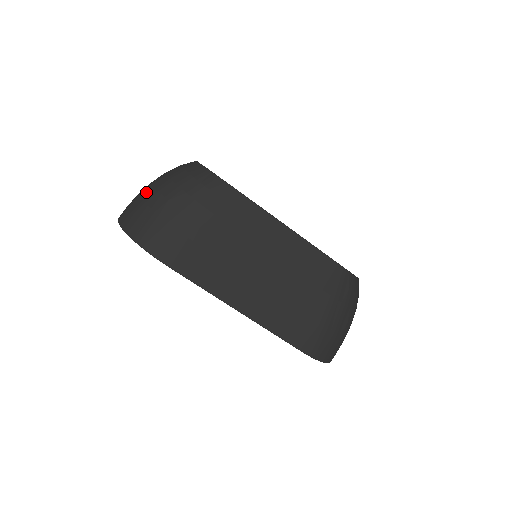
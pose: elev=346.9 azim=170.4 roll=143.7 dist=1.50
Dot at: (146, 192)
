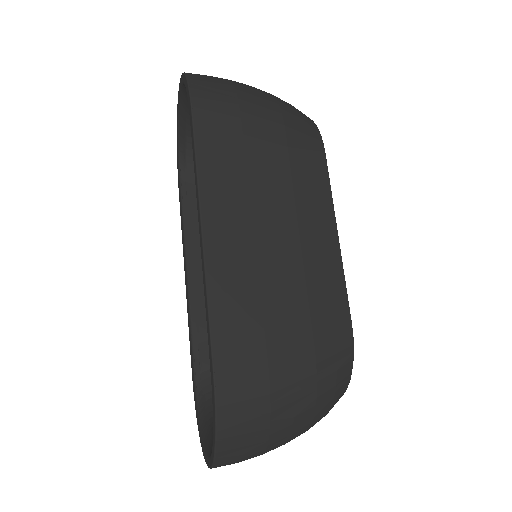
Dot at: occluded
